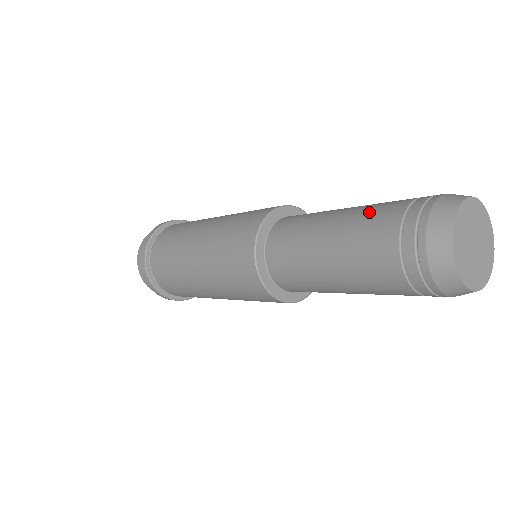
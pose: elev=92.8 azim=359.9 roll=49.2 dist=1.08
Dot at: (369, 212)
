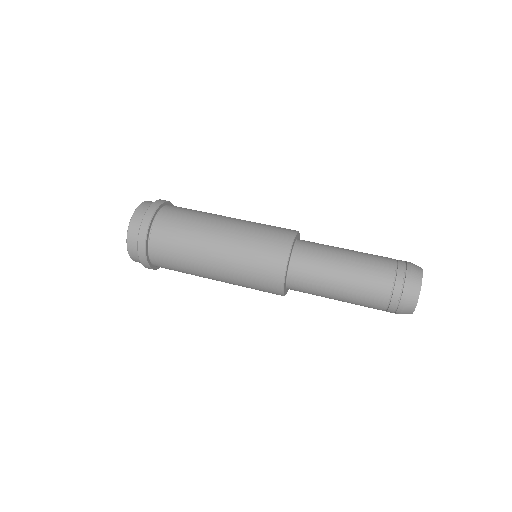
Dot at: (372, 258)
